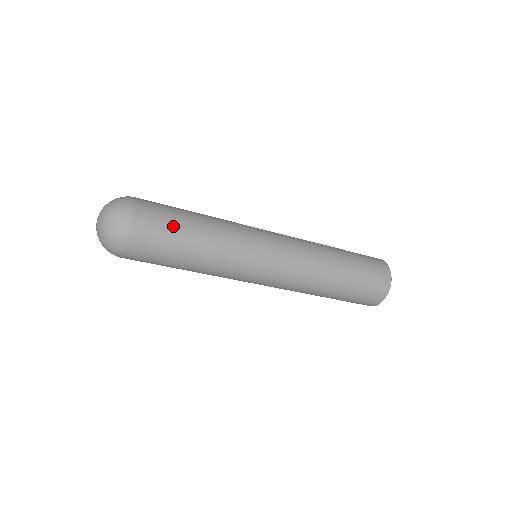
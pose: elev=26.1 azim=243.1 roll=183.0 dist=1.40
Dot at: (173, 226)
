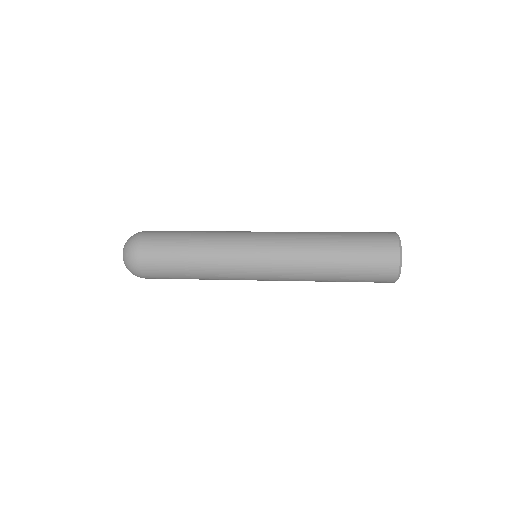
Dot at: (170, 276)
